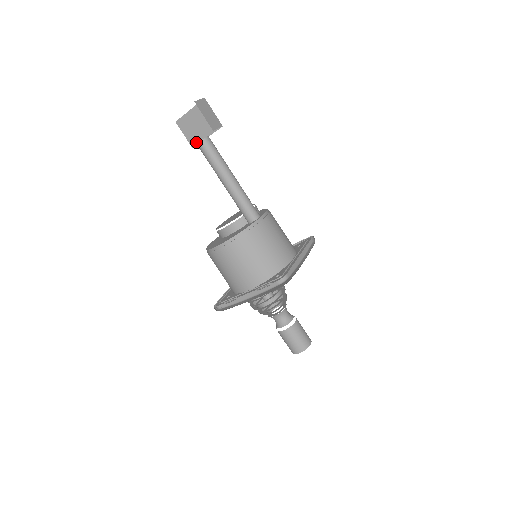
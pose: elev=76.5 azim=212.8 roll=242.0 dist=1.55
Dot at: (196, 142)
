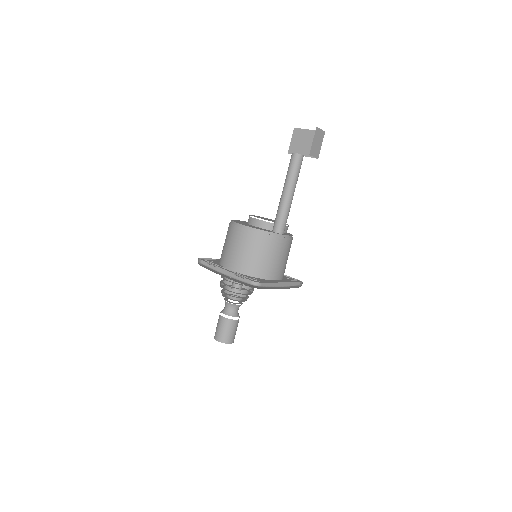
Dot at: (293, 152)
